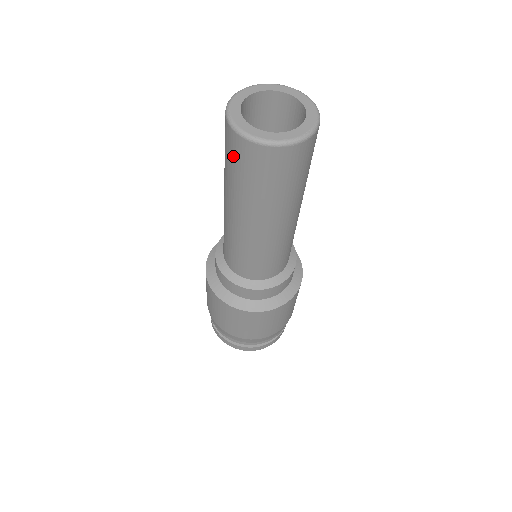
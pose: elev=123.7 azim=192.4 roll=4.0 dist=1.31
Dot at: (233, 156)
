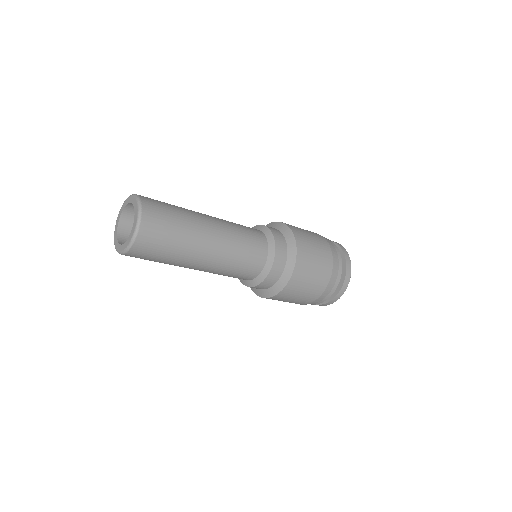
Dot at: occluded
